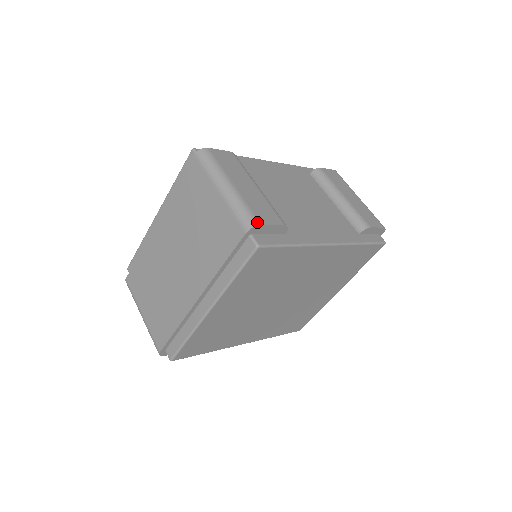
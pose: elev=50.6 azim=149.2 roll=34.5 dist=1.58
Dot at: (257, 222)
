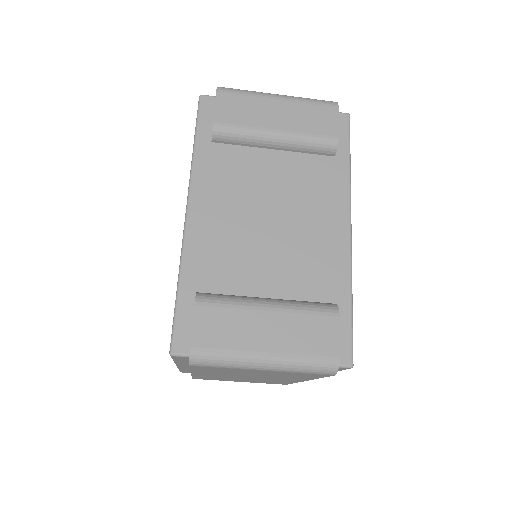
Dot at: (335, 362)
